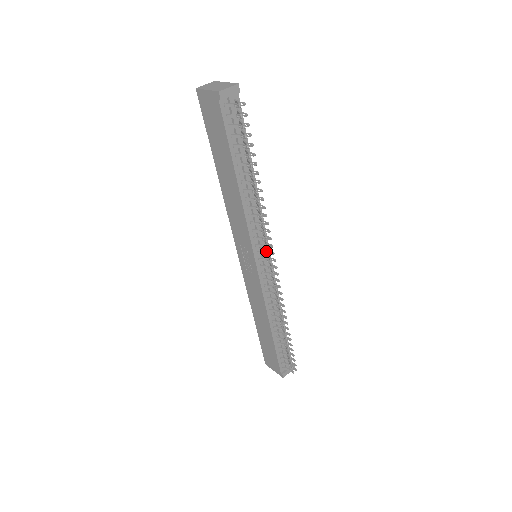
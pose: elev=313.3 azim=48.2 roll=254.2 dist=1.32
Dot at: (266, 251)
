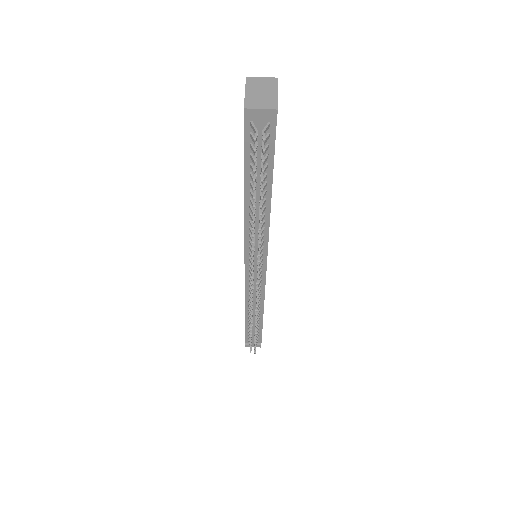
Dot at: (262, 262)
